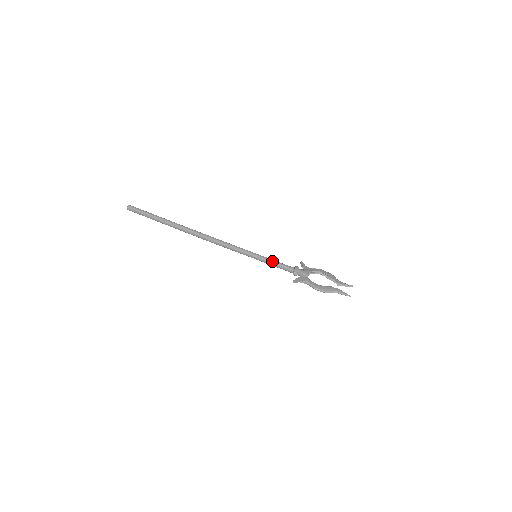
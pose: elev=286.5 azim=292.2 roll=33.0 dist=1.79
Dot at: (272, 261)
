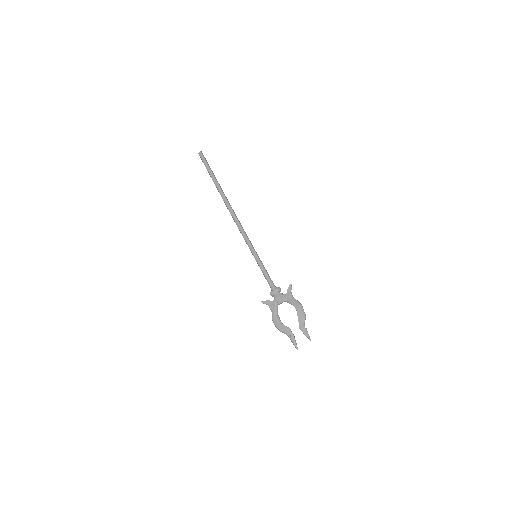
Dot at: (262, 270)
